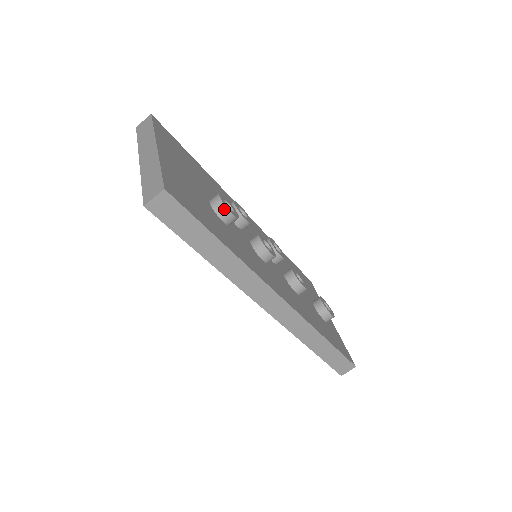
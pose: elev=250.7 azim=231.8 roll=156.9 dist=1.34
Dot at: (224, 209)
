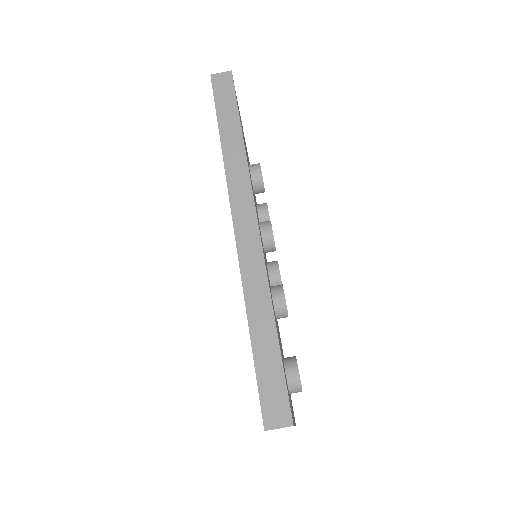
Dot at: (258, 165)
